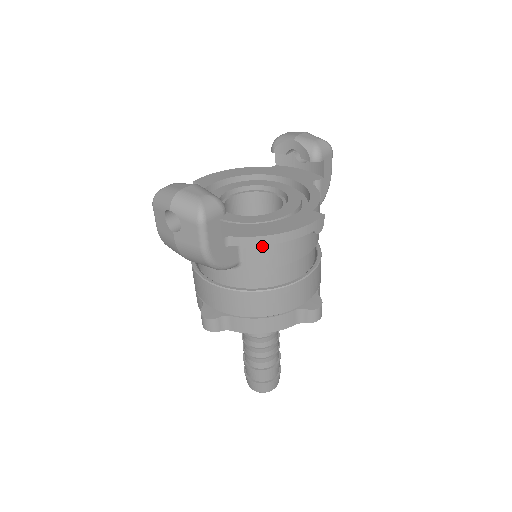
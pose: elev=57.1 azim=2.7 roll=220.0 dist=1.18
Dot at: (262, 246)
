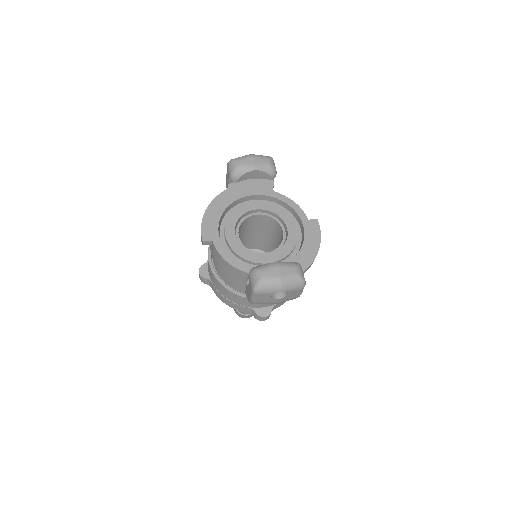
Dot at: occluded
